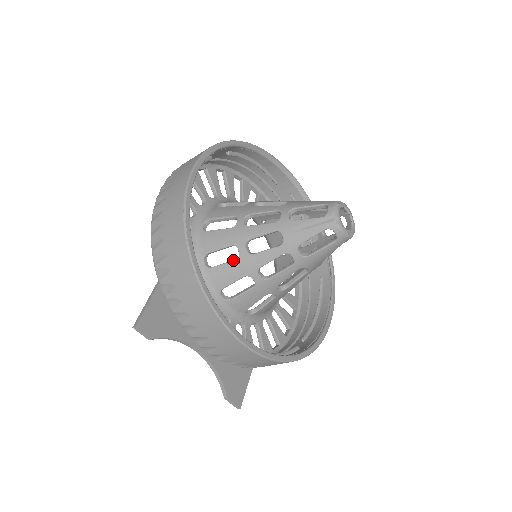
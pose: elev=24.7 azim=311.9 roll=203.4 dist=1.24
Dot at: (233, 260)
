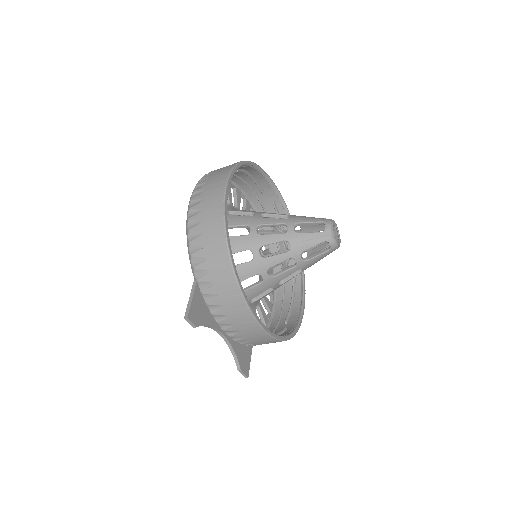
Dot at: (248, 262)
